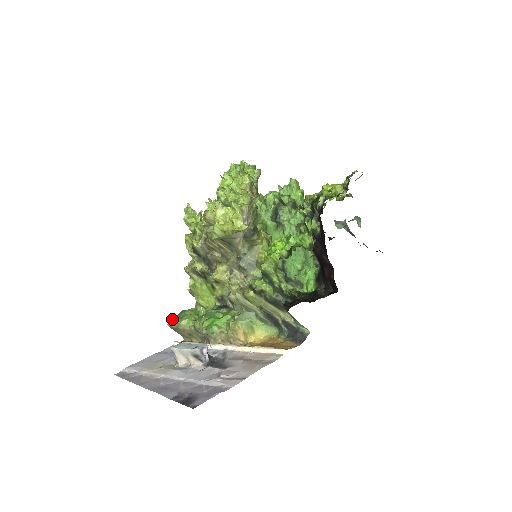
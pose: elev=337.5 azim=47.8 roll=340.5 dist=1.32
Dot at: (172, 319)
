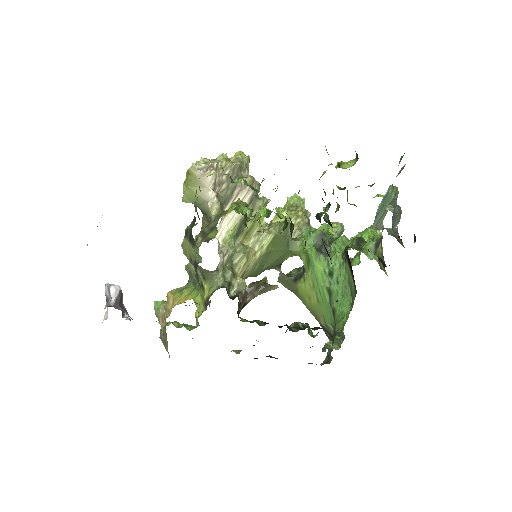
Dot at: occluded
